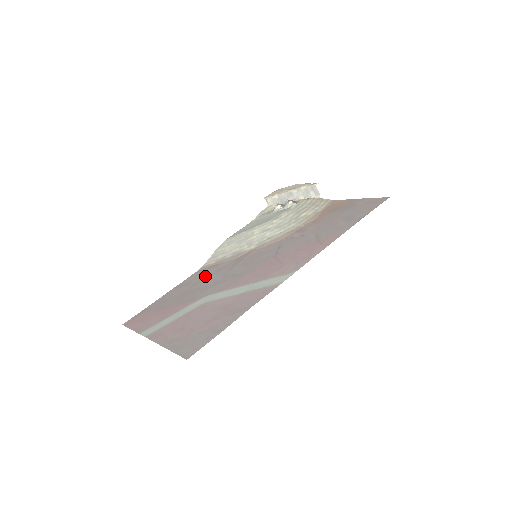
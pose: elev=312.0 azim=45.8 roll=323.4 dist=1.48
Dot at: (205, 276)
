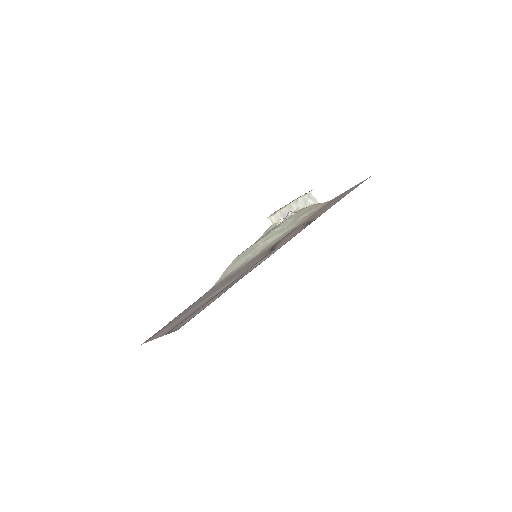
Dot at: (214, 288)
